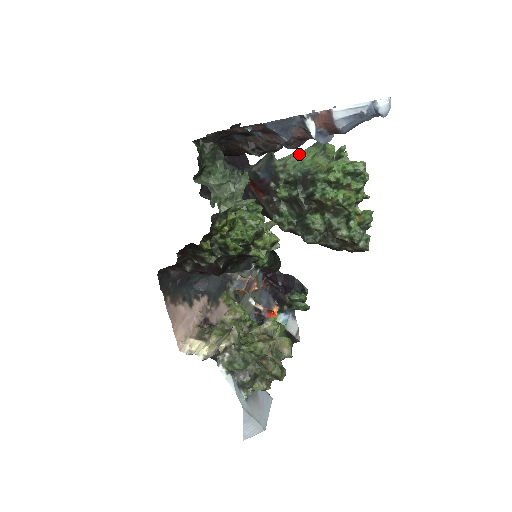
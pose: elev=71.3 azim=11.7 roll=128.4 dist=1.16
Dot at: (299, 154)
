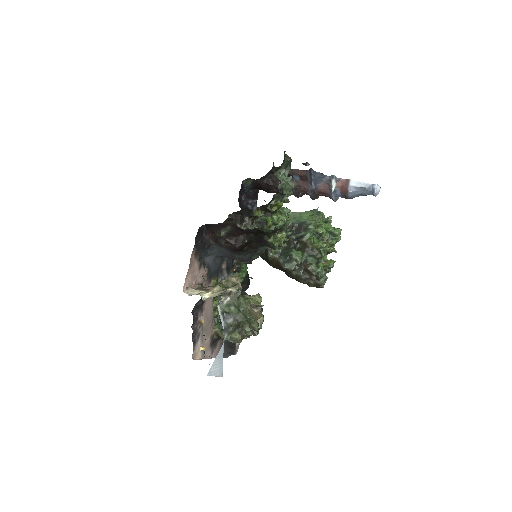
Dot at: (299, 213)
